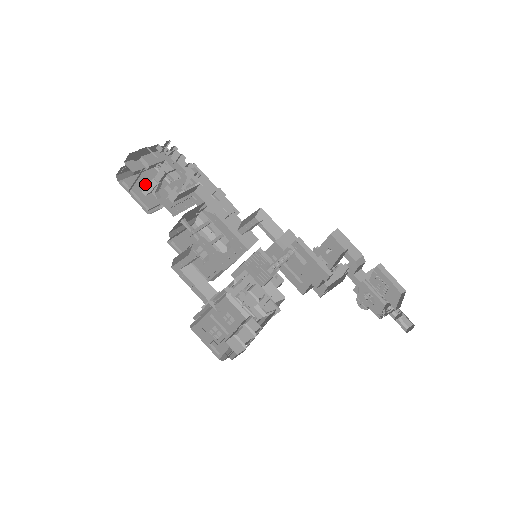
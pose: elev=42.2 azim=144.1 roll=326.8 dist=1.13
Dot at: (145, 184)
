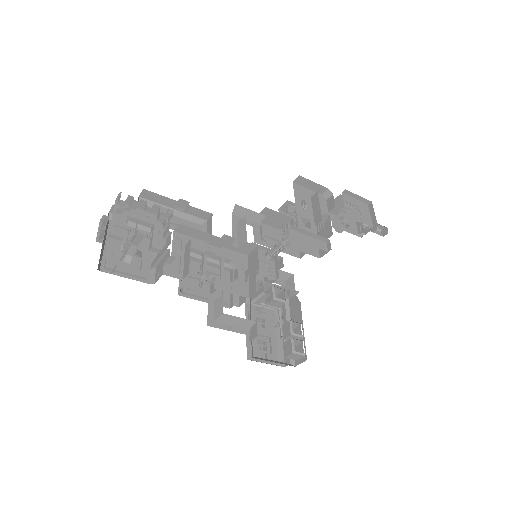
Dot at: (121, 251)
